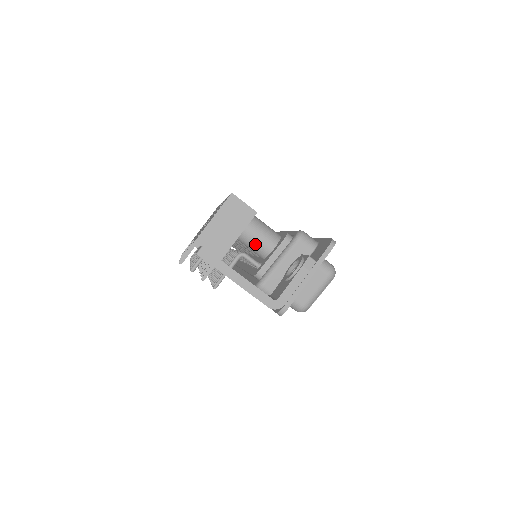
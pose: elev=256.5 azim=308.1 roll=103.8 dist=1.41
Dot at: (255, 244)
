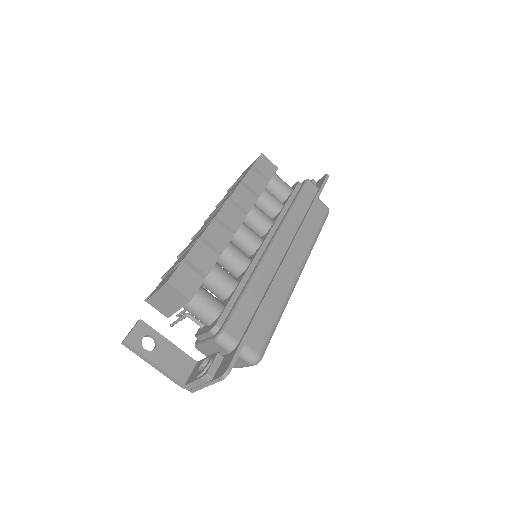
Dot at: occluded
